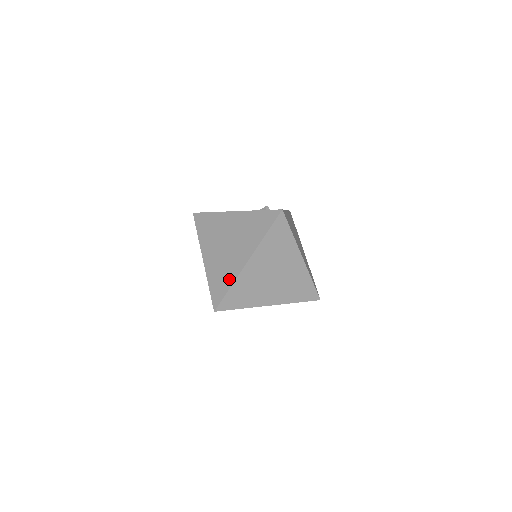
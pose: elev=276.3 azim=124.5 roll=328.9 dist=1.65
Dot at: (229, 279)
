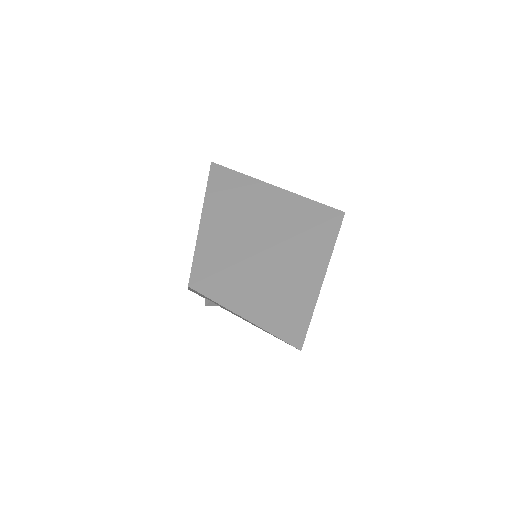
Dot at: (231, 256)
